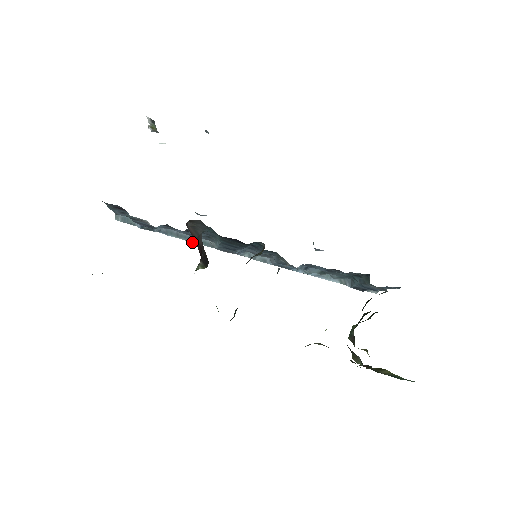
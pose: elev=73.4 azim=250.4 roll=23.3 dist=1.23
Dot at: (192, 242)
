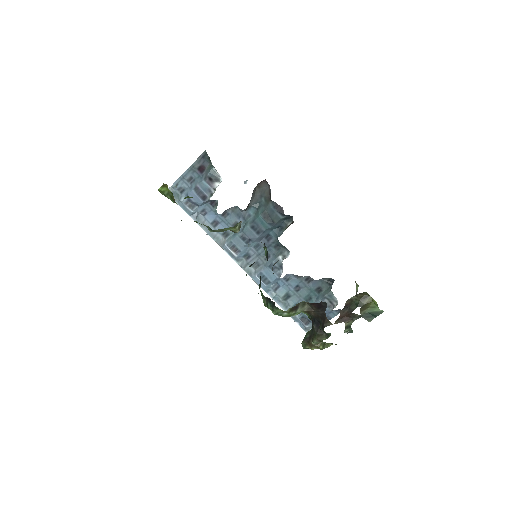
Dot at: occluded
